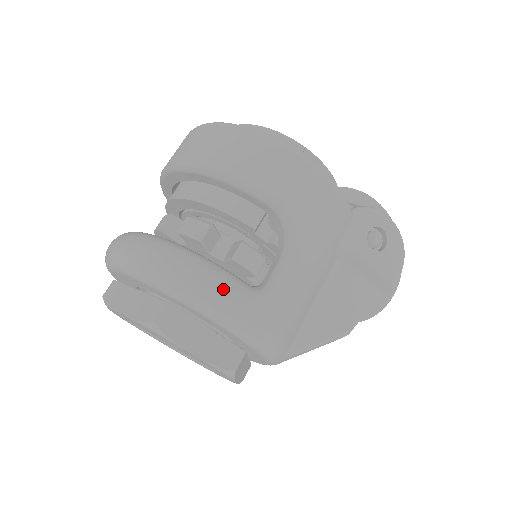
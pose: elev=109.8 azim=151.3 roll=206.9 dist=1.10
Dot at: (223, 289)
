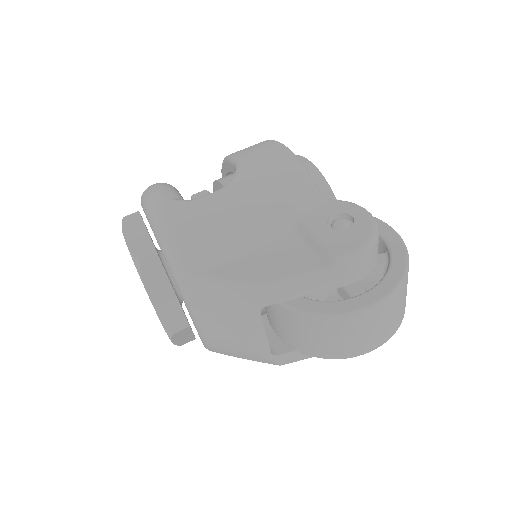
Dot at: (160, 190)
